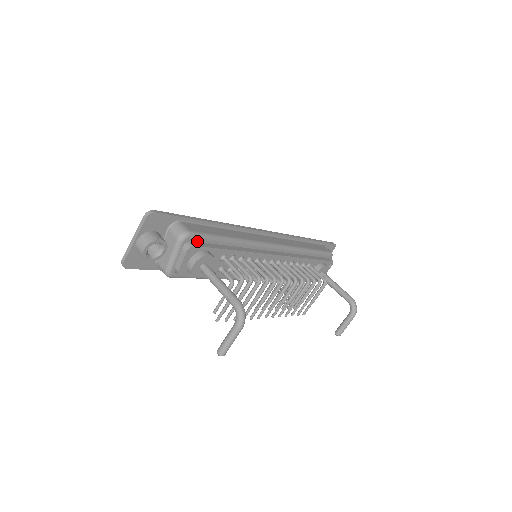
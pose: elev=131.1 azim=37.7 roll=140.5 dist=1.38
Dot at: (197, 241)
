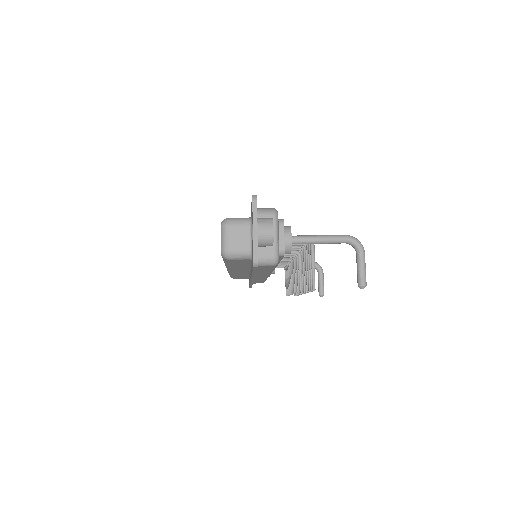
Dot at: occluded
